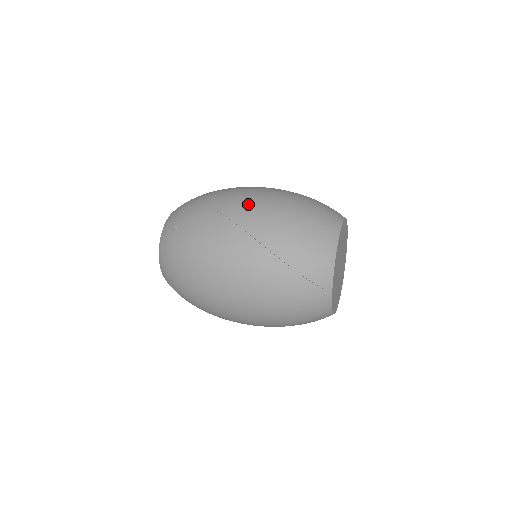
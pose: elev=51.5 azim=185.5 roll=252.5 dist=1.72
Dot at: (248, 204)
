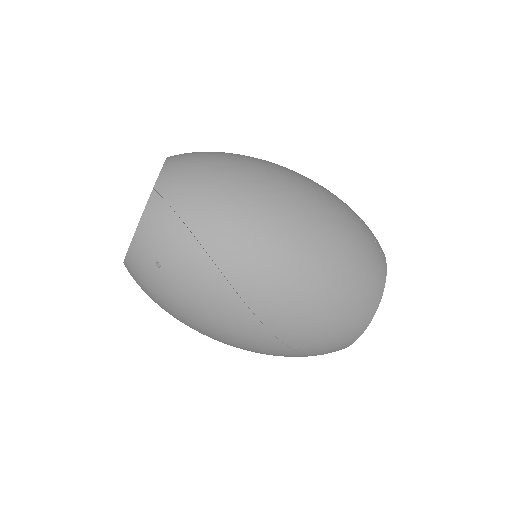
Dot at: (277, 287)
